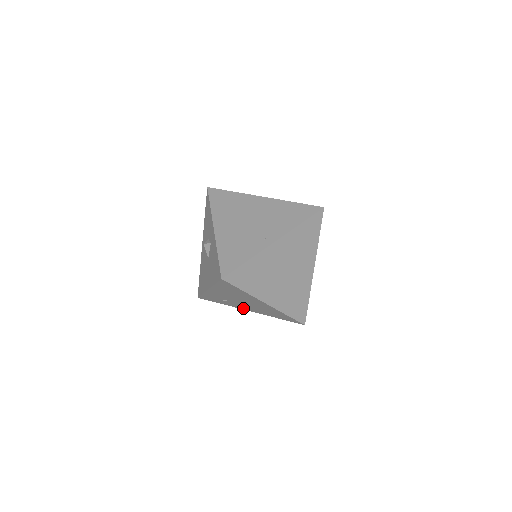
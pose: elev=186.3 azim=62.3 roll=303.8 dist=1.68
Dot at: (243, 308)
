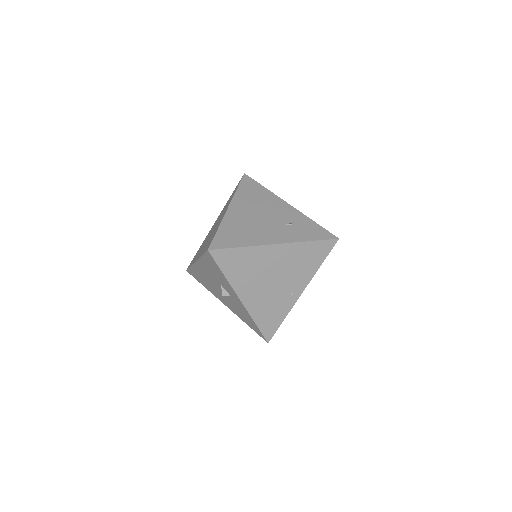
Dot at: occluded
